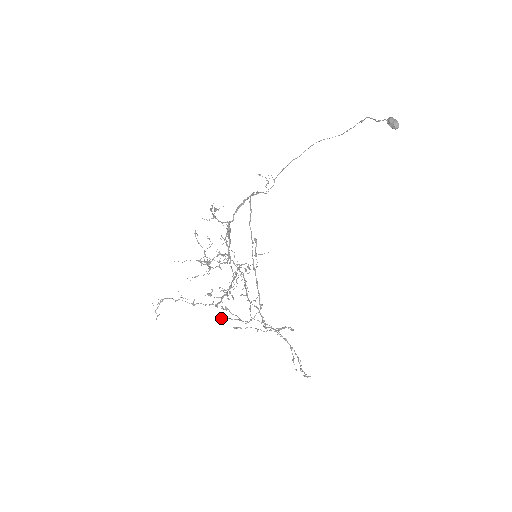
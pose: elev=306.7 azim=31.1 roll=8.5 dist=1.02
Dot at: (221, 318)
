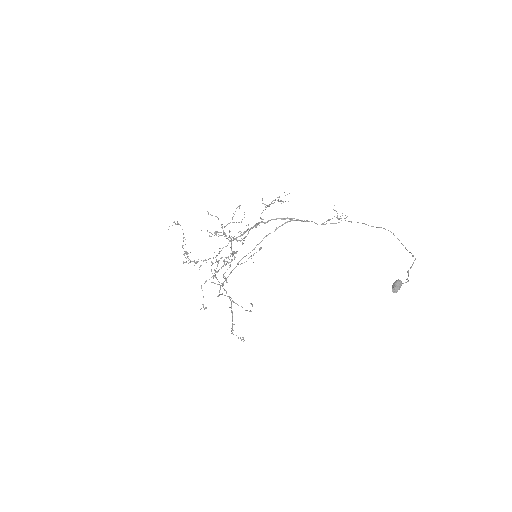
Dot at: (212, 263)
